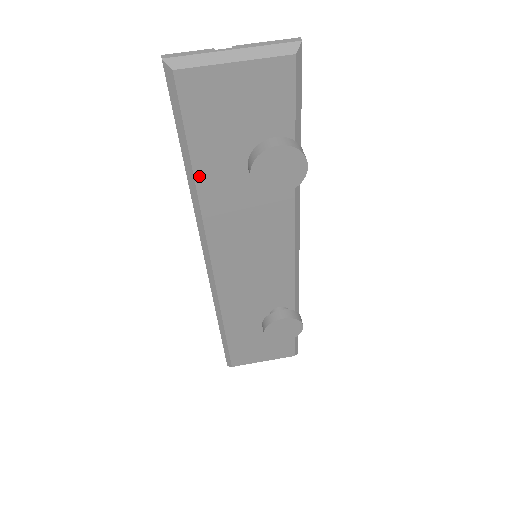
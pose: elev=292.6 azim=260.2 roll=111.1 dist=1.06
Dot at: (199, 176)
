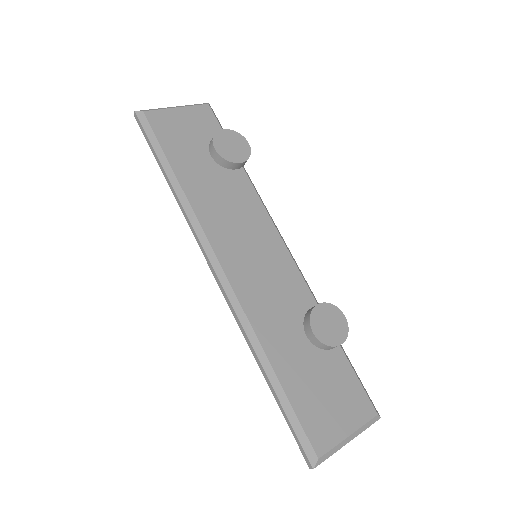
Dot at: (180, 177)
